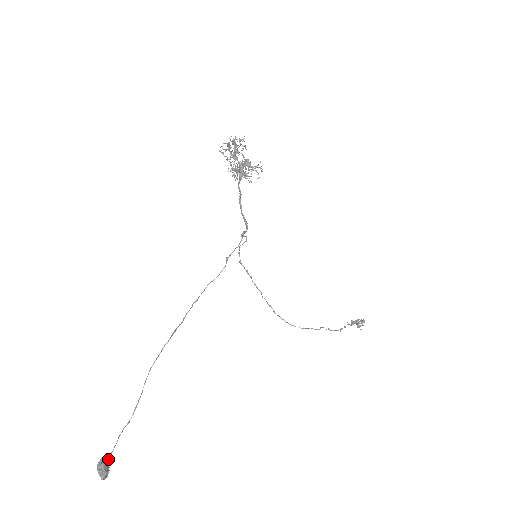
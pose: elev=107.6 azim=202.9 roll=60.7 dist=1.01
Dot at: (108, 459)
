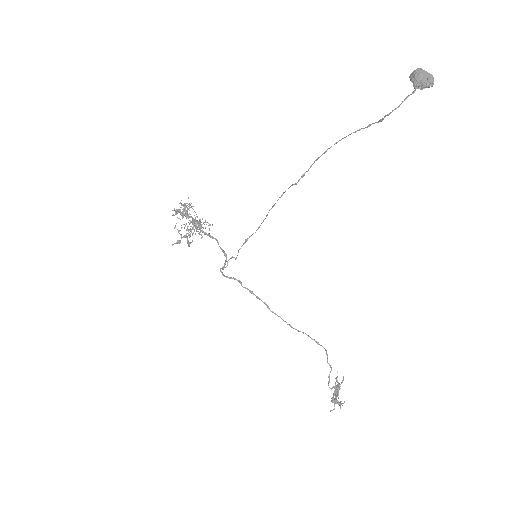
Dot at: (414, 90)
